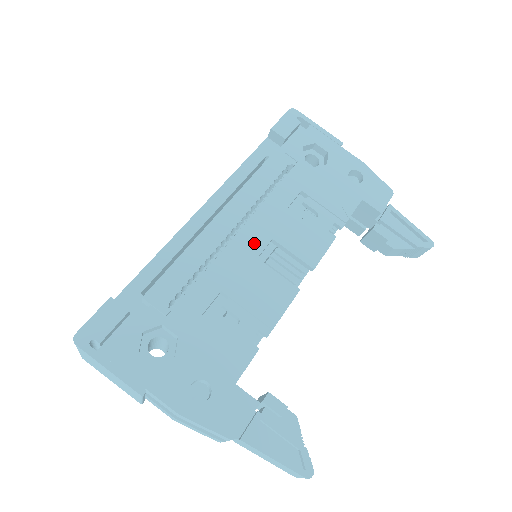
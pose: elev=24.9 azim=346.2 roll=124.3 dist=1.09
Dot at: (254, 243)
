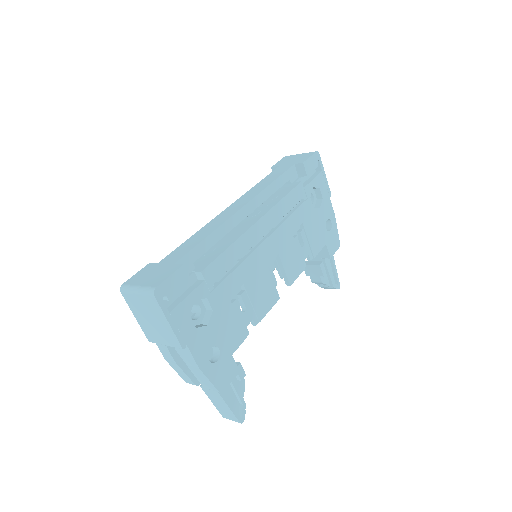
Dot at: (269, 253)
